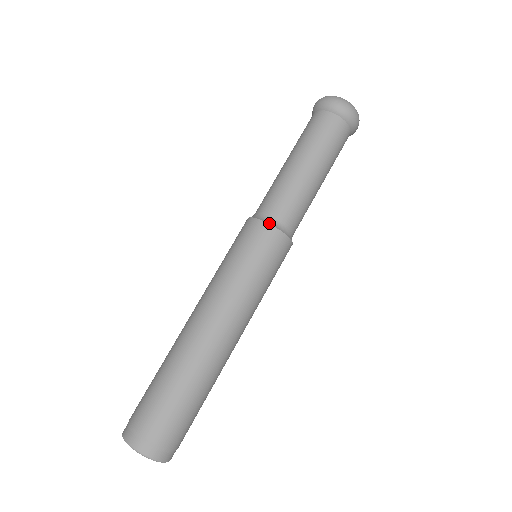
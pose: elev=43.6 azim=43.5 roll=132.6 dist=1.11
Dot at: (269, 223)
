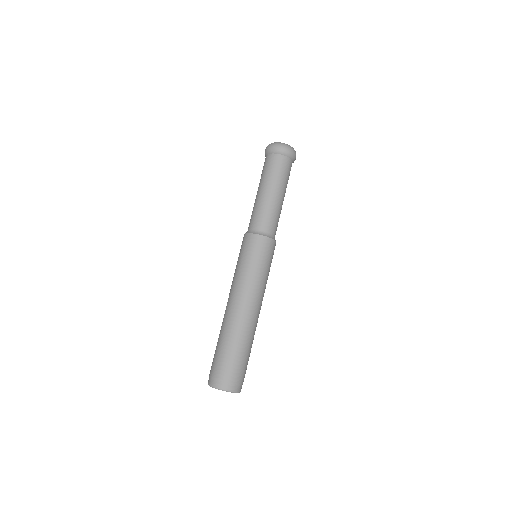
Dot at: (257, 234)
